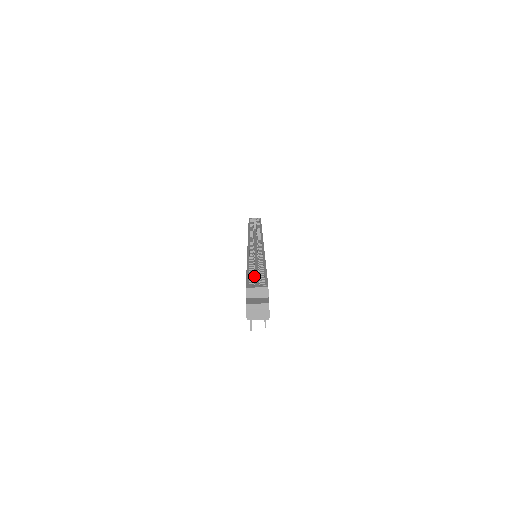
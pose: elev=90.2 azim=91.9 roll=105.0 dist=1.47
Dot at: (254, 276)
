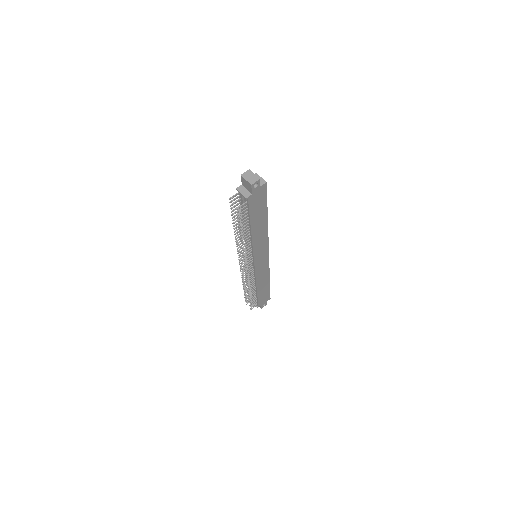
Dot at: occluded
